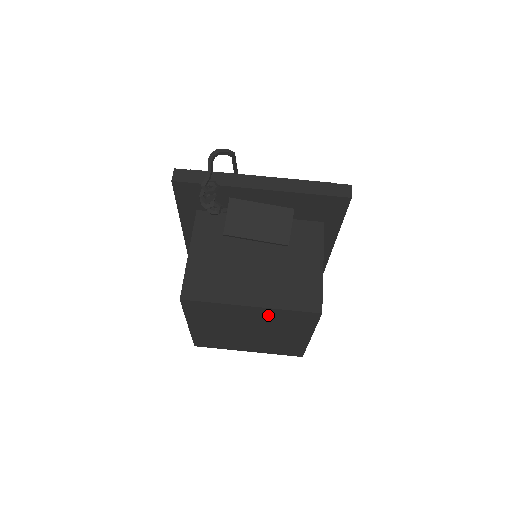
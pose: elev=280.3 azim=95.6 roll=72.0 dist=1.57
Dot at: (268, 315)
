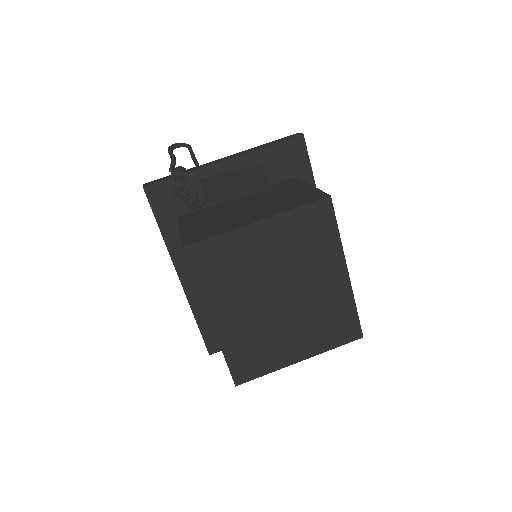
Dot at: (282, 234)
